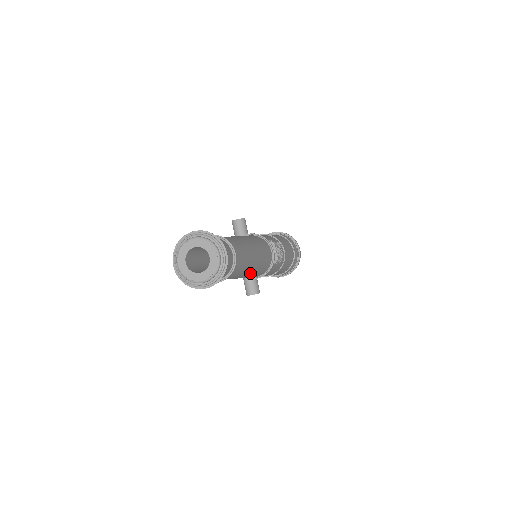
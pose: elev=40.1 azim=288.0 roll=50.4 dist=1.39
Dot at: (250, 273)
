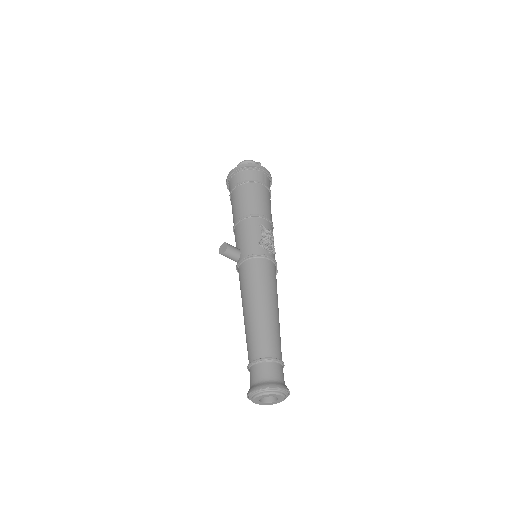
Dot at: occluded
